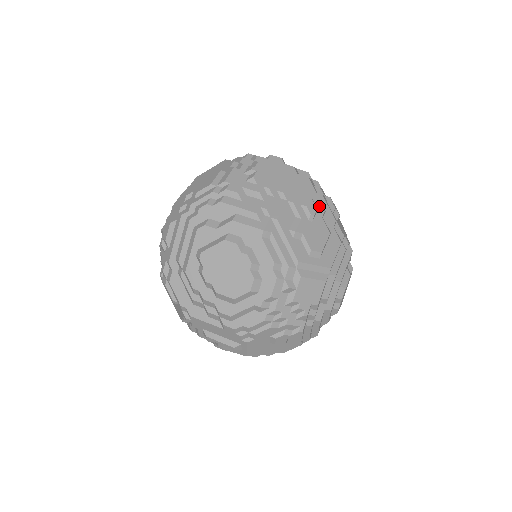
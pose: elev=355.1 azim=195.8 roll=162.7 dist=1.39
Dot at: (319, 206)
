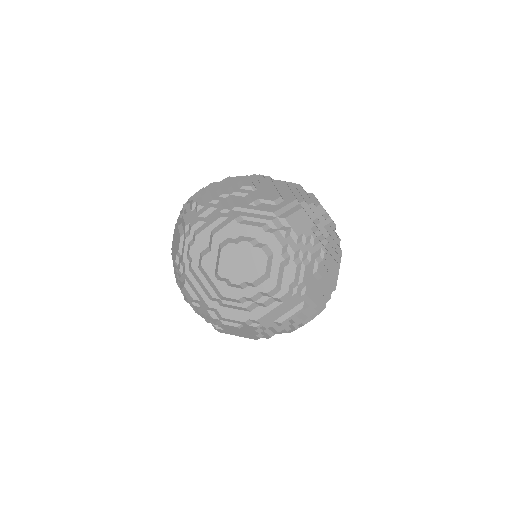
Dot at: (251, 180)
